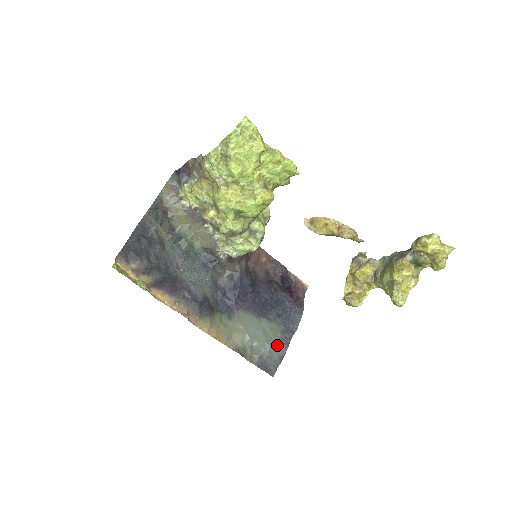
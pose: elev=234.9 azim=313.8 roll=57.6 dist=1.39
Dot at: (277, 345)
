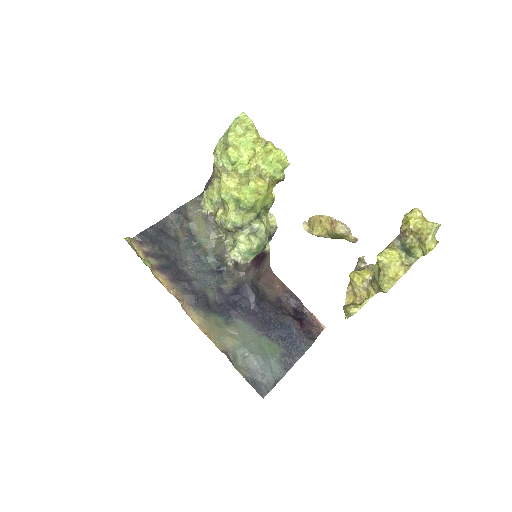
Dot at: (273, 365)
